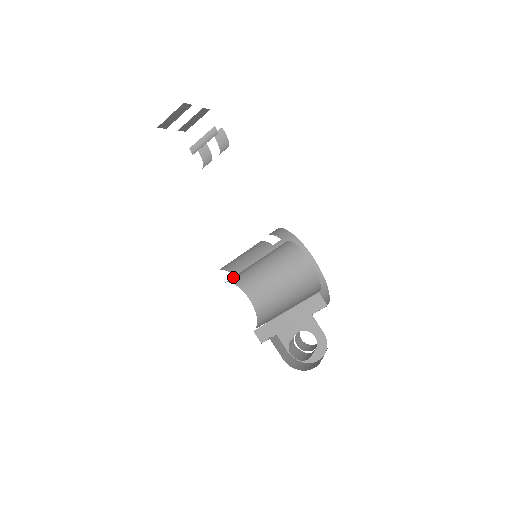
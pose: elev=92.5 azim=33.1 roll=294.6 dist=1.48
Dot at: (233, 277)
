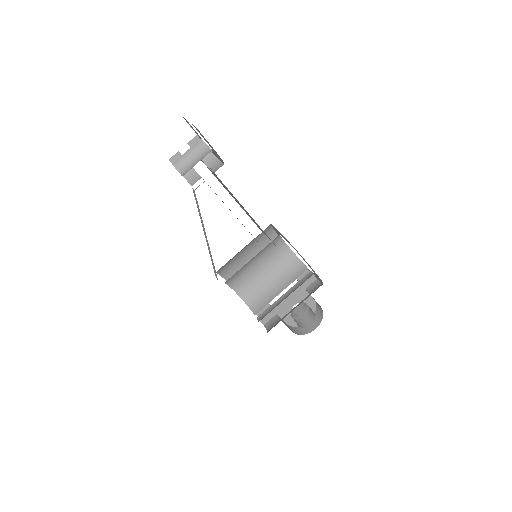
Dot at: occluded
